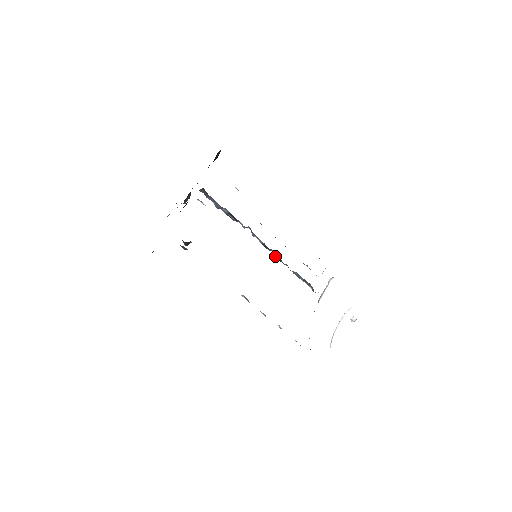
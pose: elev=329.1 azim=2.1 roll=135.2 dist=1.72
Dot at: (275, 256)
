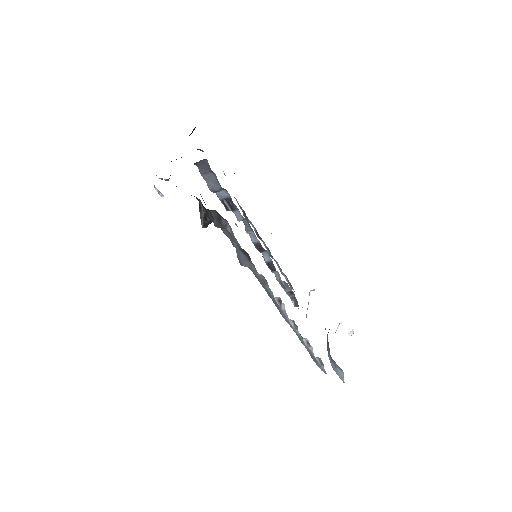
Dot at: (266, 260)
